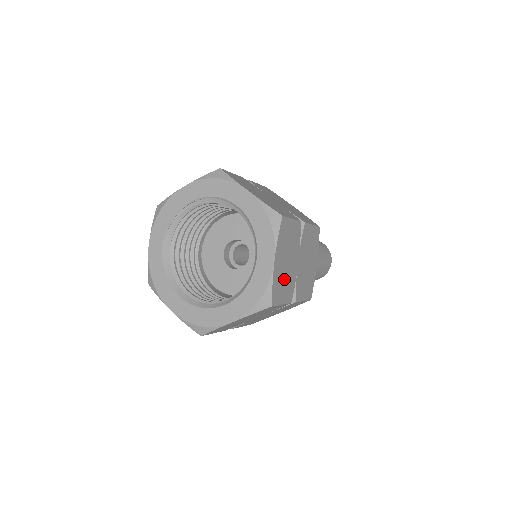
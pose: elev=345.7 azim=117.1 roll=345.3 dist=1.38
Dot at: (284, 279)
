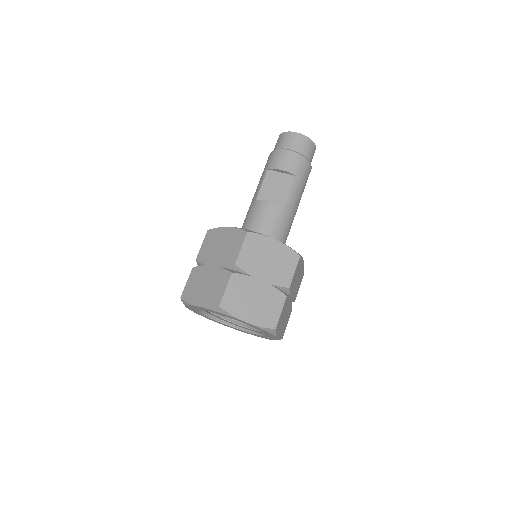
Dot at: (285, 322)
